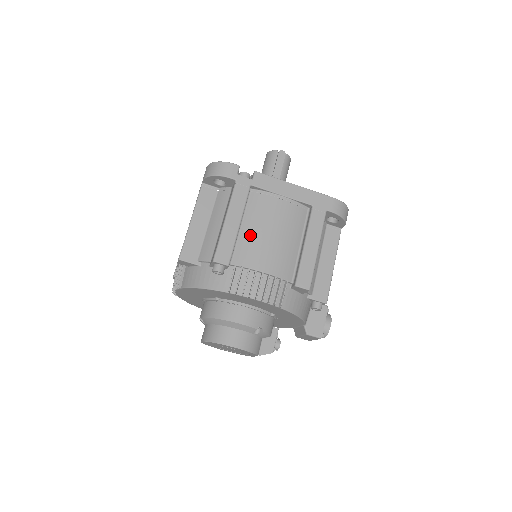
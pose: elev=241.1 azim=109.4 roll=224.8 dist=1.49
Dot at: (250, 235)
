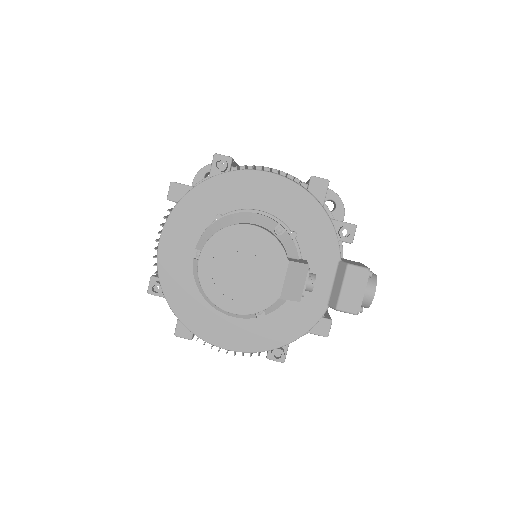
Dot at: occluded
